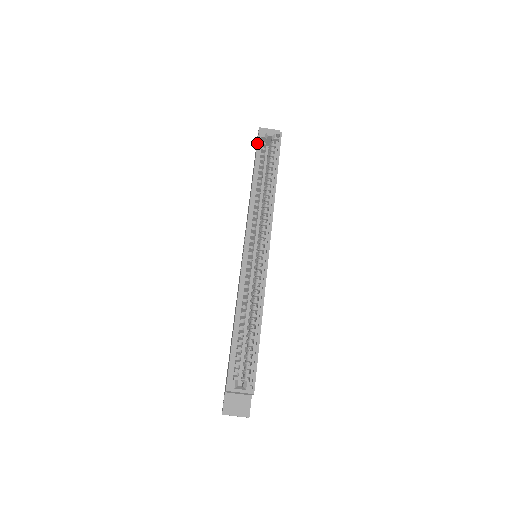
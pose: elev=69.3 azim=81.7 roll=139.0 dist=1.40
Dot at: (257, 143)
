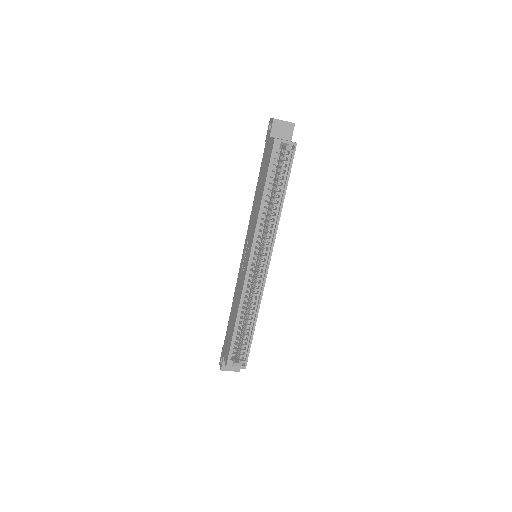
Dot at: (271, 156)
